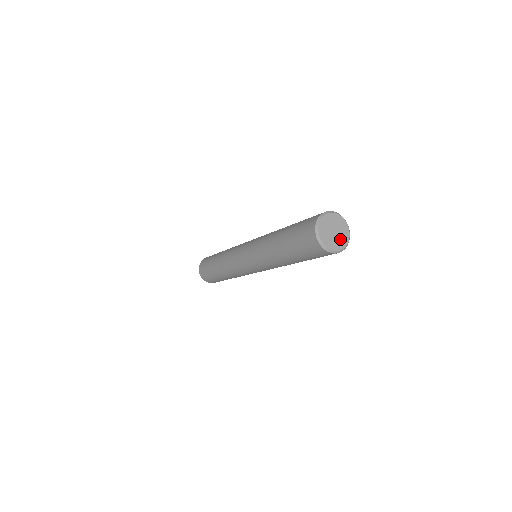
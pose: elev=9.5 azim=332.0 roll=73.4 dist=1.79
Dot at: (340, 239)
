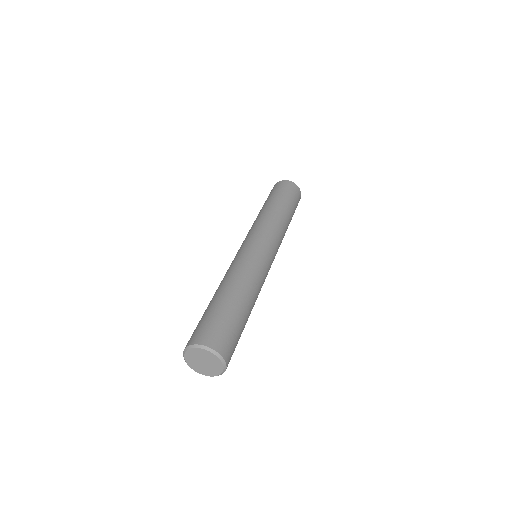
Dot at: (213, 367)
